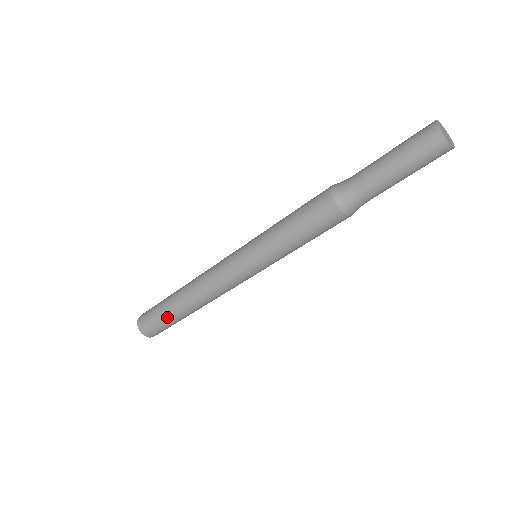
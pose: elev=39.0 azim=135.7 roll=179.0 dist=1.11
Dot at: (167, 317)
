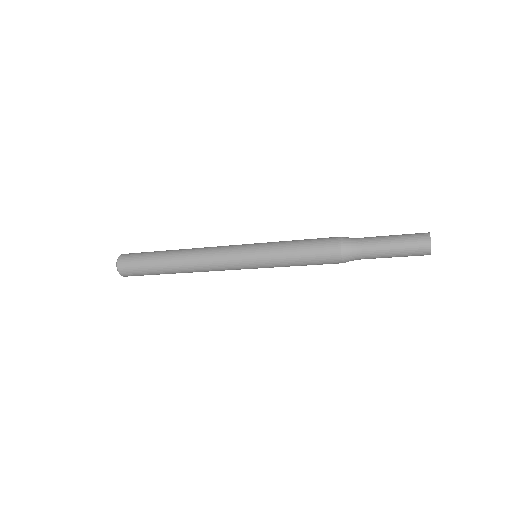
Dot at: (152, 262)
